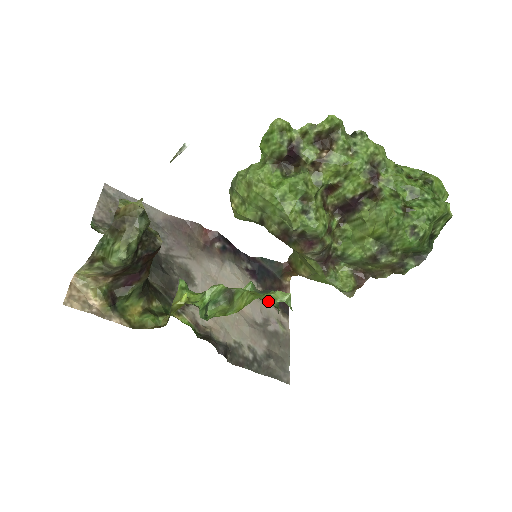
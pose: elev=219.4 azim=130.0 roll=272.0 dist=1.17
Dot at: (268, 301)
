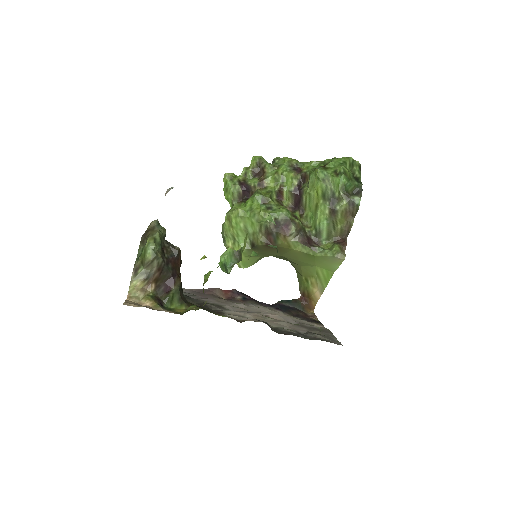
Dot at: (298, 319)
